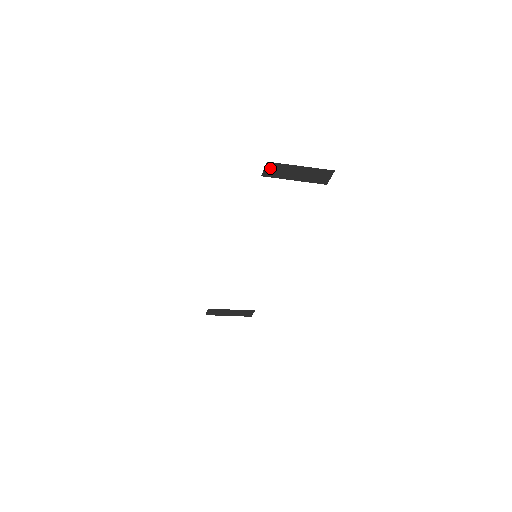
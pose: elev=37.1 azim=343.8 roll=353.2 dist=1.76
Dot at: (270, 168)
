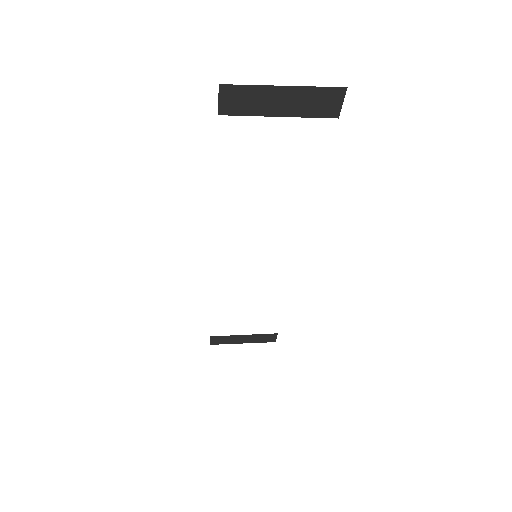
Dot at: (229, 97)
